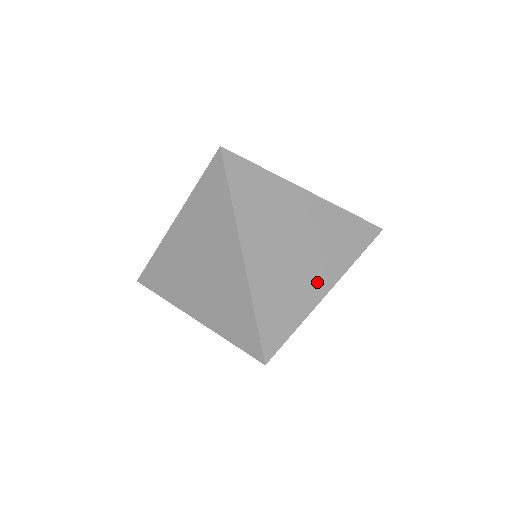
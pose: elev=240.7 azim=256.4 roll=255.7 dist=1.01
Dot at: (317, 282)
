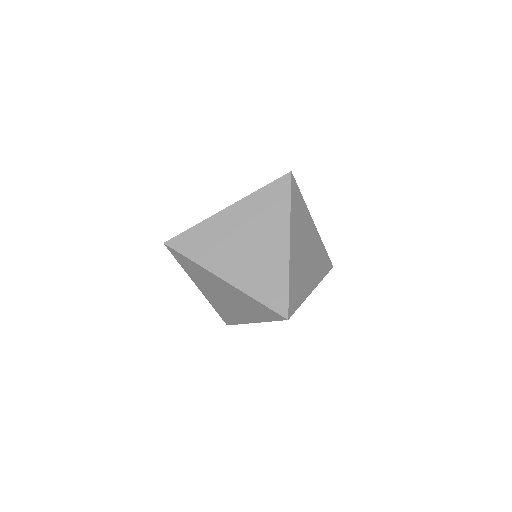
Dot at: (310, 281)
